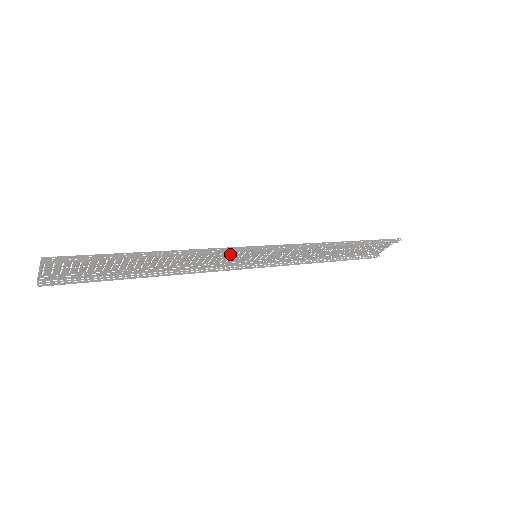
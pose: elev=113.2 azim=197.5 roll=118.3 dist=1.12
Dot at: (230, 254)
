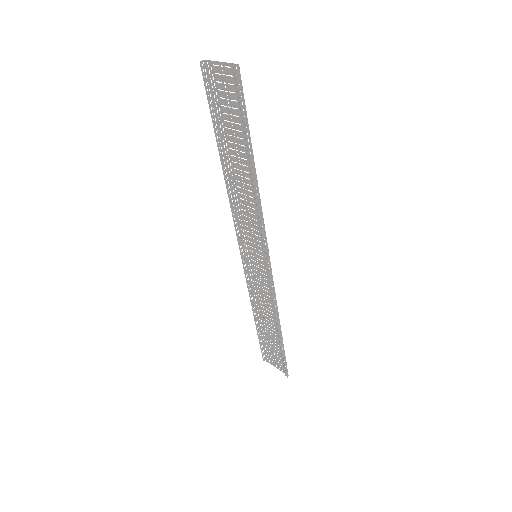
Dot at: (256, 233)
